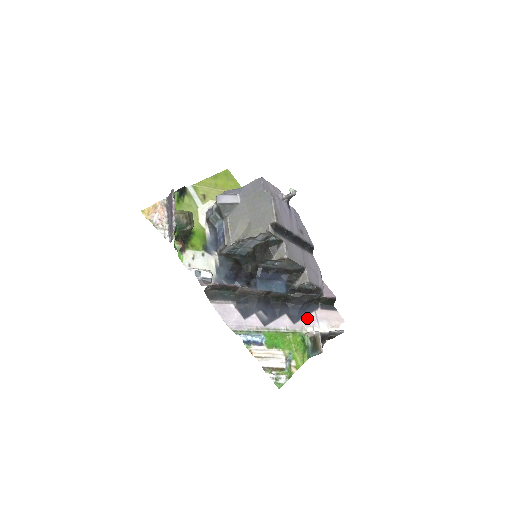
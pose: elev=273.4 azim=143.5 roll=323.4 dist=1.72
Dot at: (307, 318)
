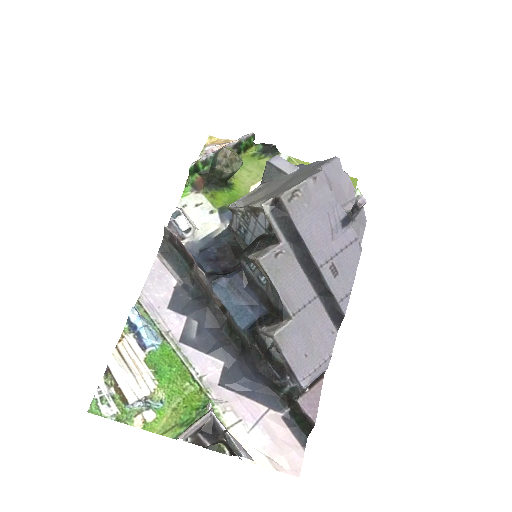
Dot at: (246, 401)
